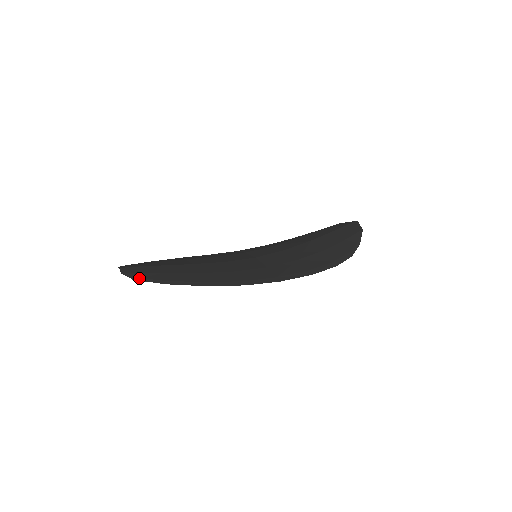
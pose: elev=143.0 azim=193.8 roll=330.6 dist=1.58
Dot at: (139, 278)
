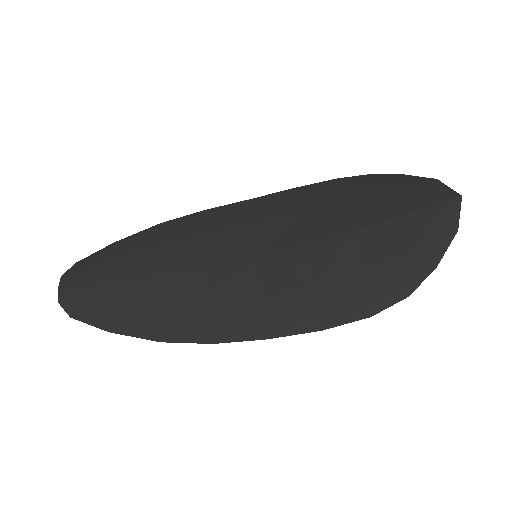
Dot at: (77, 316)
